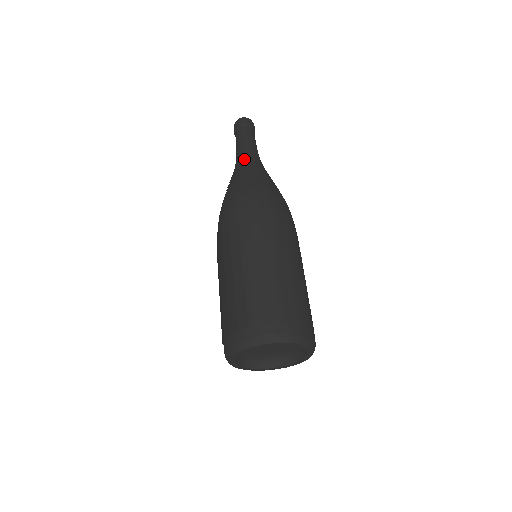
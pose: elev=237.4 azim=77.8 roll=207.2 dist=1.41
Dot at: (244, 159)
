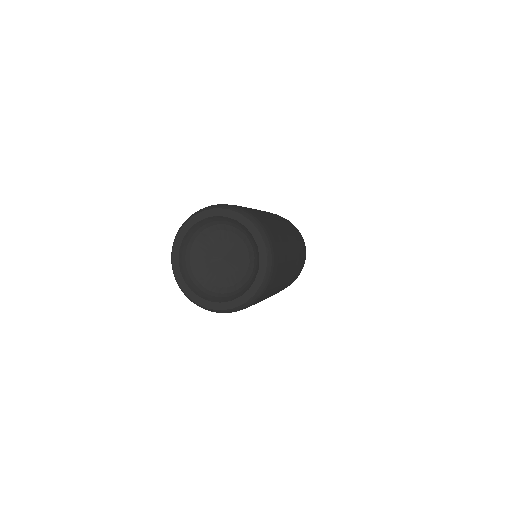
Dot at: occluded
